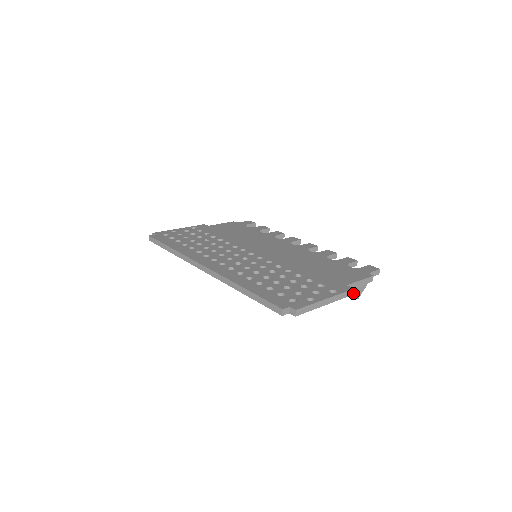
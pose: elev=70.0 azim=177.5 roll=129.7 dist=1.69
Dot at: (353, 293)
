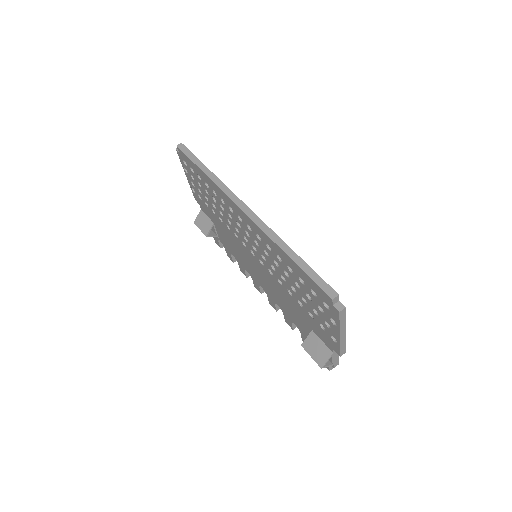
Dot at: (341, 355)
